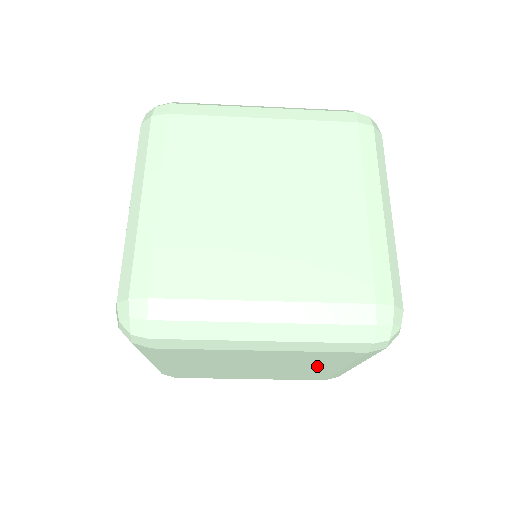
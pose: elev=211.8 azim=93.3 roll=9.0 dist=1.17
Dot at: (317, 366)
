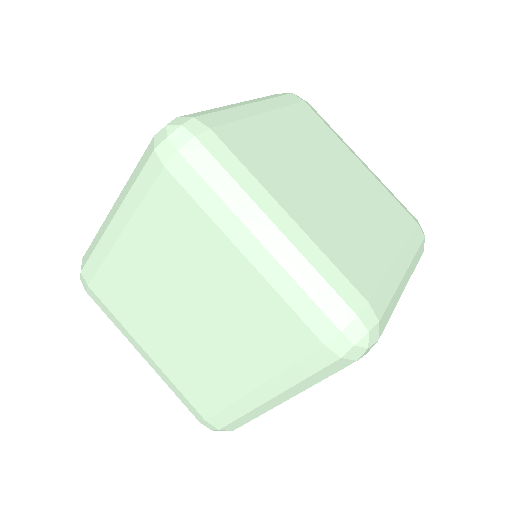
Dot at: occluded
